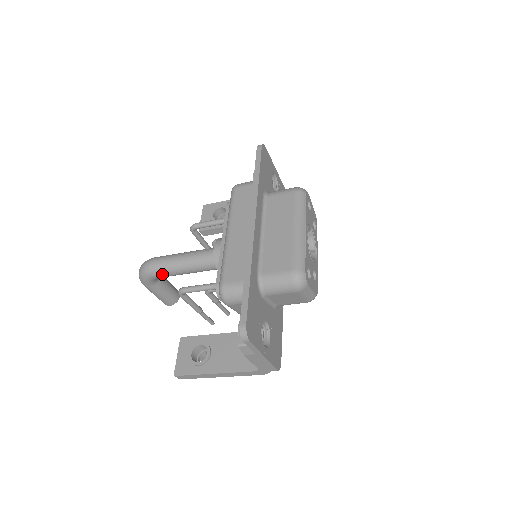
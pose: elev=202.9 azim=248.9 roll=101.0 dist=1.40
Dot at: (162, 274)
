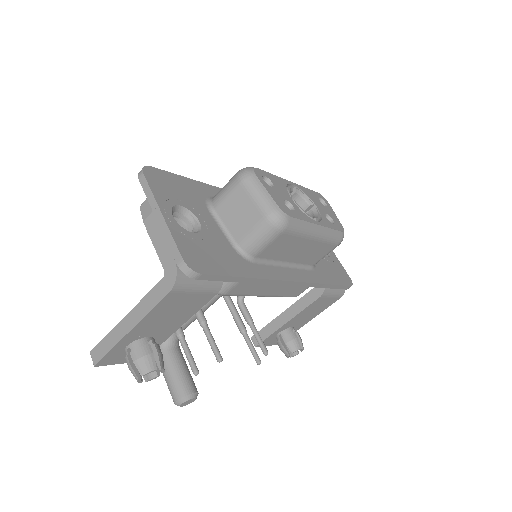
Dot at: occluded
